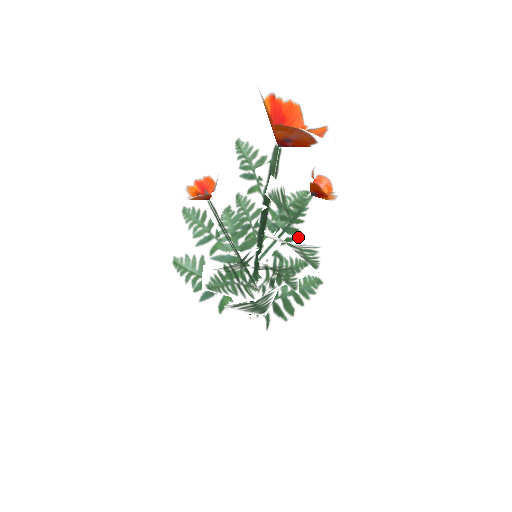
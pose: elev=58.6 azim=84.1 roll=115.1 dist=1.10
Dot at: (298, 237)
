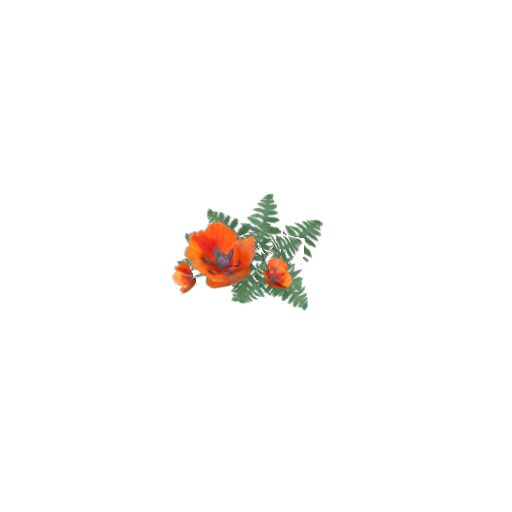
Dot at: (281, 236)
